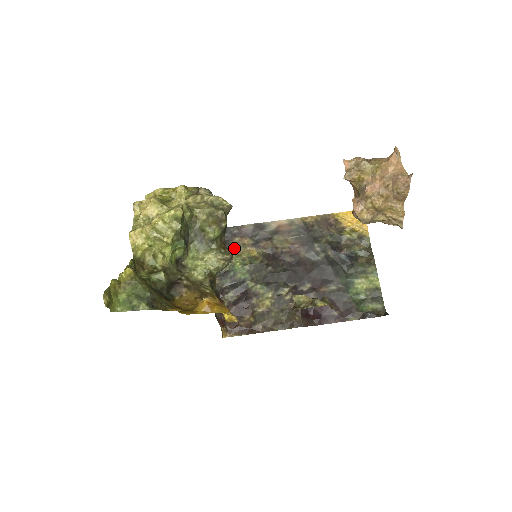
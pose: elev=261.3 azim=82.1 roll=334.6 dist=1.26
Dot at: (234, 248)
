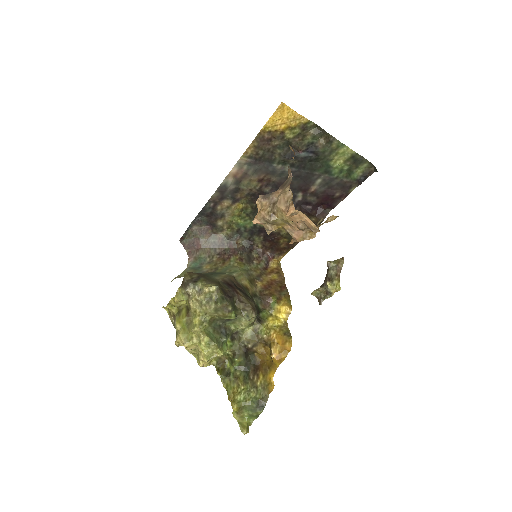
Dot at: (224, 215)
